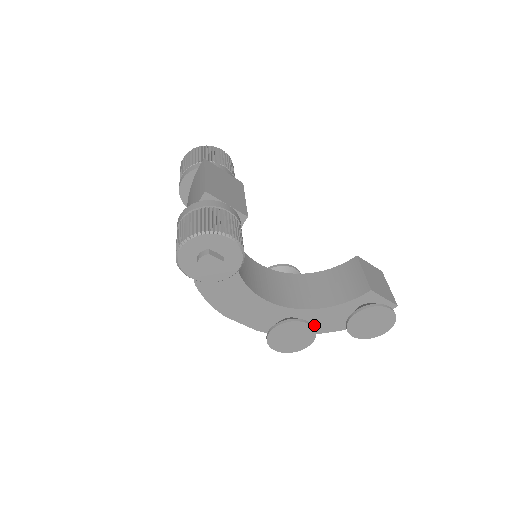
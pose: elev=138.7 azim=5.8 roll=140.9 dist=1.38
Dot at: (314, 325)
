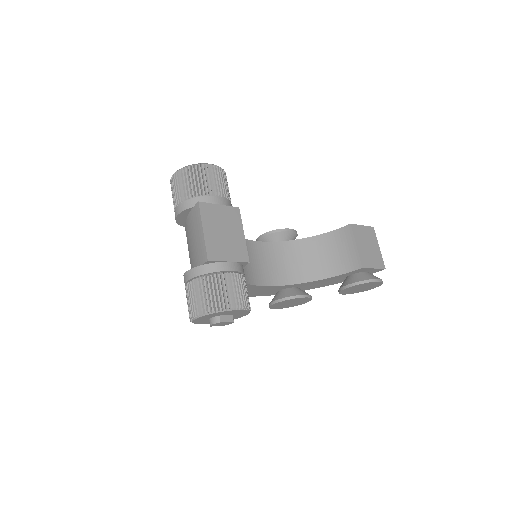
Dot at: (310, 287)
